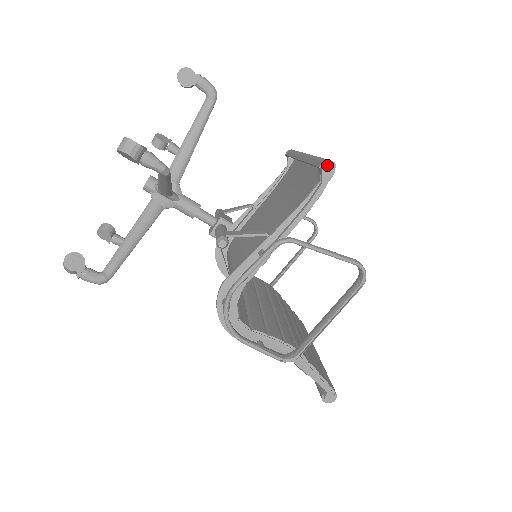
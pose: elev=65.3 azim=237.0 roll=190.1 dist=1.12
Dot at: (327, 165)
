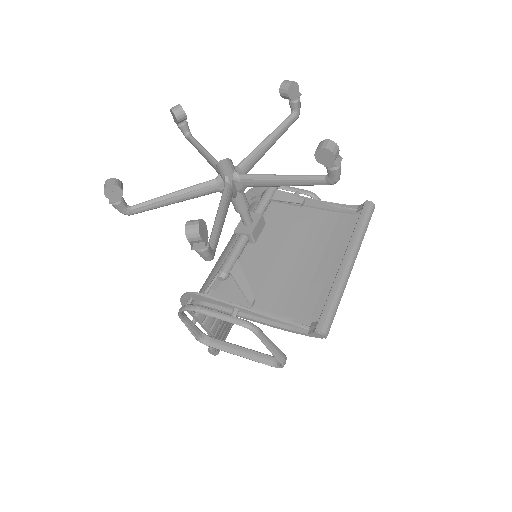
Dot at: (321, 335)
